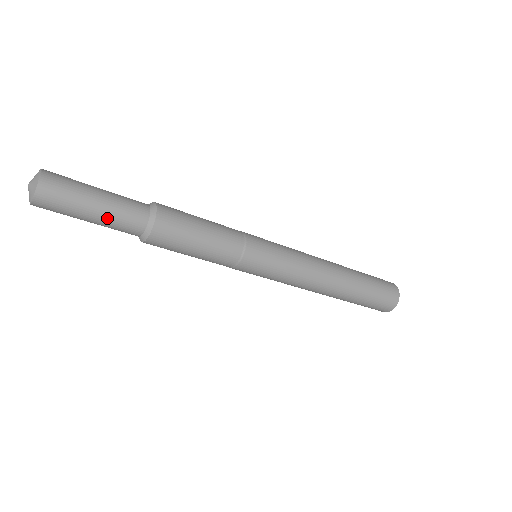
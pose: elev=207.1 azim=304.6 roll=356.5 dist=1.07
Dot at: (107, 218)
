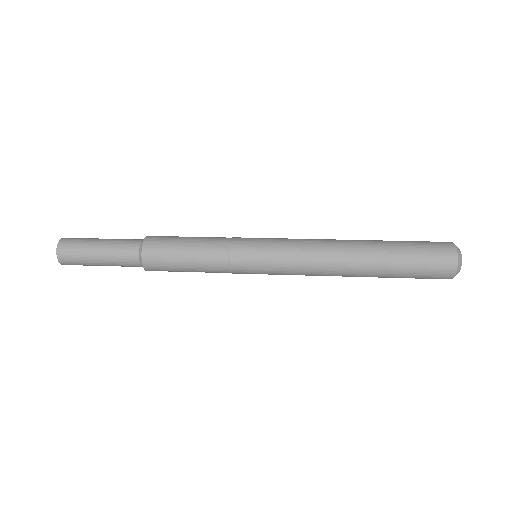
Dot at: occluded
